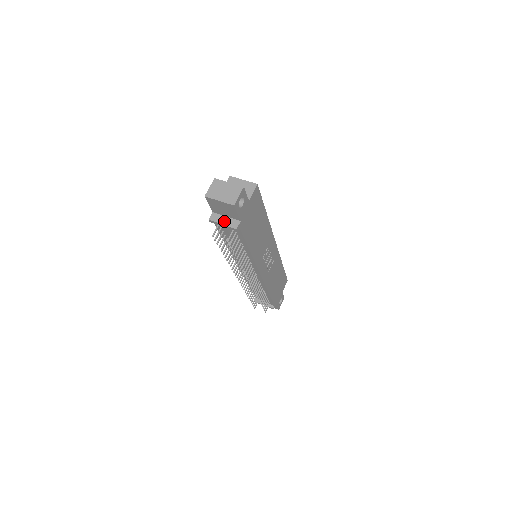
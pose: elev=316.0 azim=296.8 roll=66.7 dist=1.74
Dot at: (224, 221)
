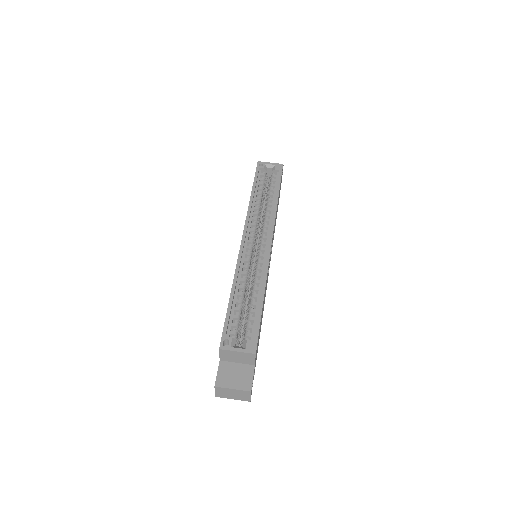
Dot at: occluded
